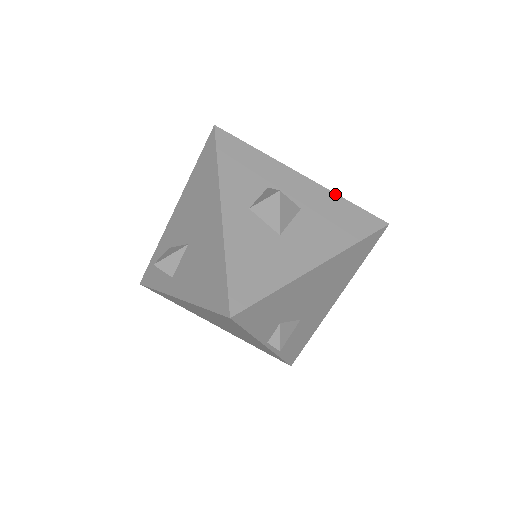
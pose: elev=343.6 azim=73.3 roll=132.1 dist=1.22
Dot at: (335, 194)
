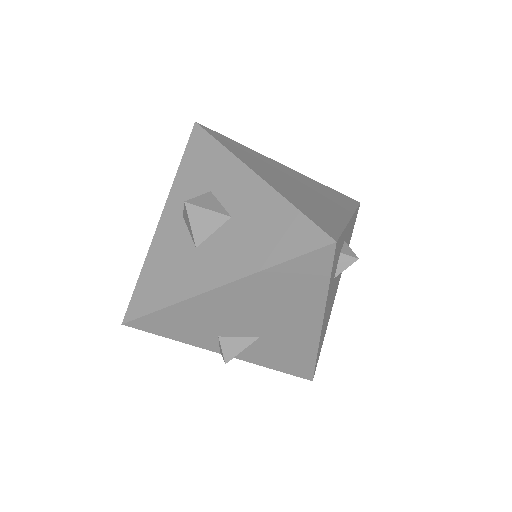
Dot at: (281, 197)
